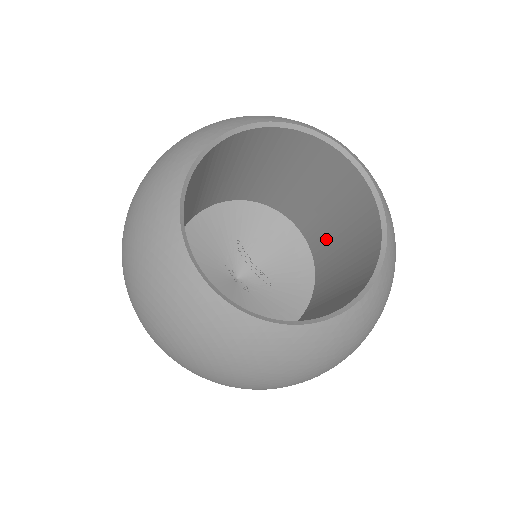
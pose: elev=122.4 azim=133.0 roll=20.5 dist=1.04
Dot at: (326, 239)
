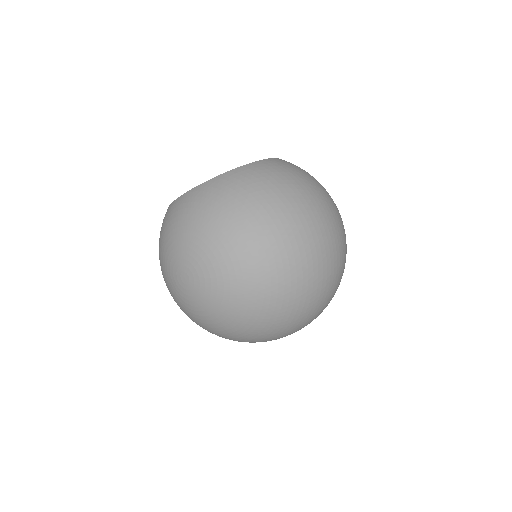
Dot at: occluded
